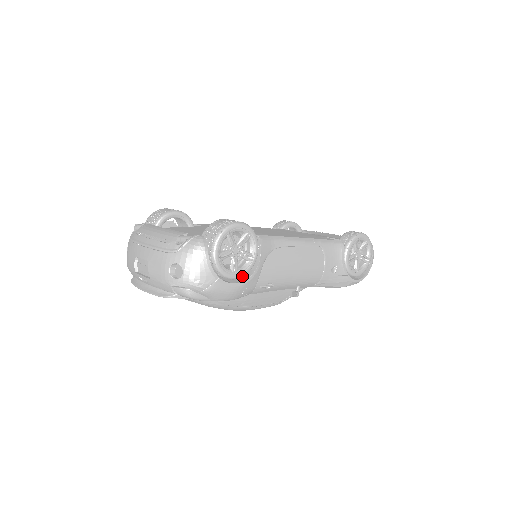
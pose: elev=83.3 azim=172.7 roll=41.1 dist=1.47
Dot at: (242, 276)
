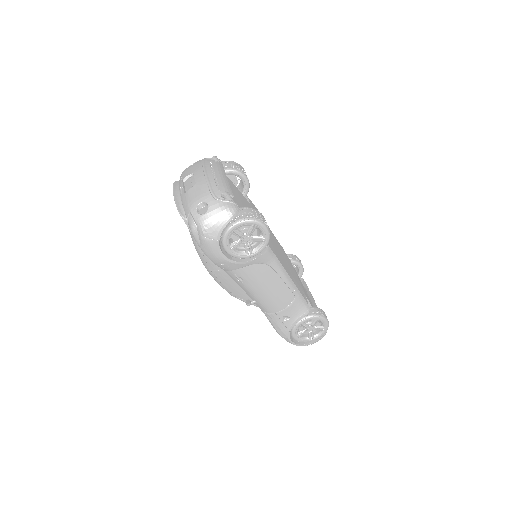
Dot at: (232, 256)
